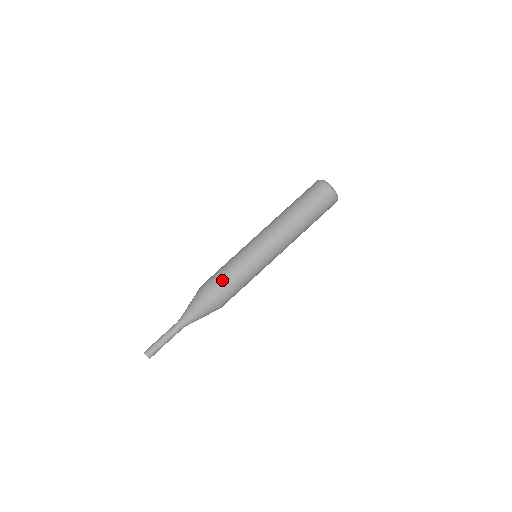
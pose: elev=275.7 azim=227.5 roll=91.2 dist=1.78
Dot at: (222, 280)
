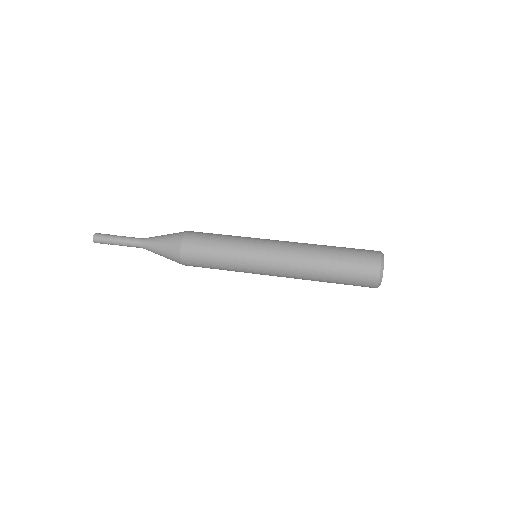
Dot at: (204, 246)
